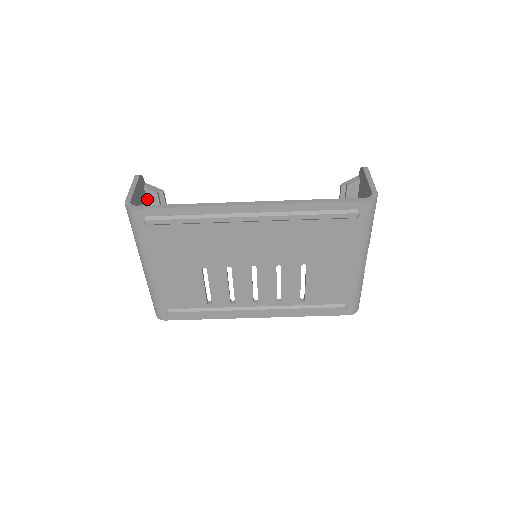
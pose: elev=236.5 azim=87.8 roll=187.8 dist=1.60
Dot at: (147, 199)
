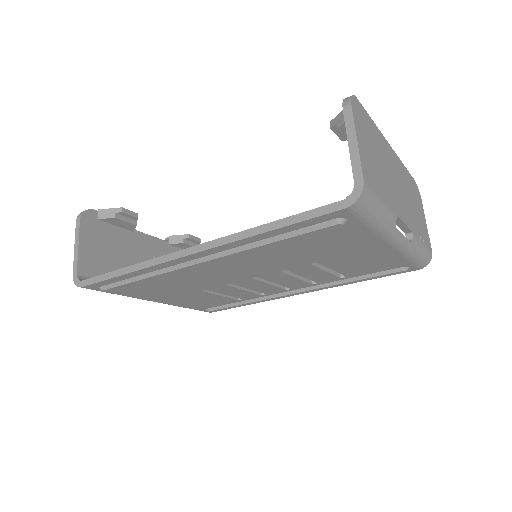
Dot at: (112, 224)
